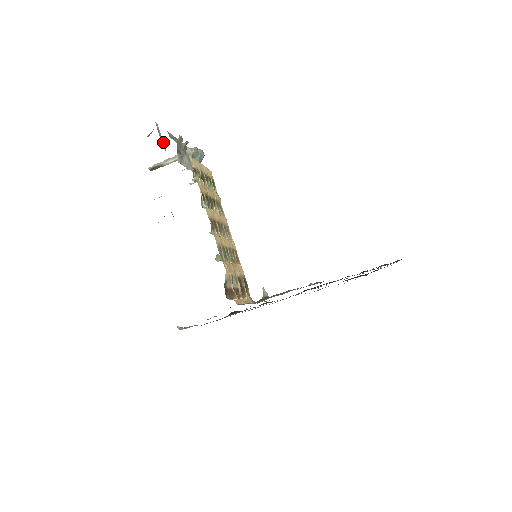
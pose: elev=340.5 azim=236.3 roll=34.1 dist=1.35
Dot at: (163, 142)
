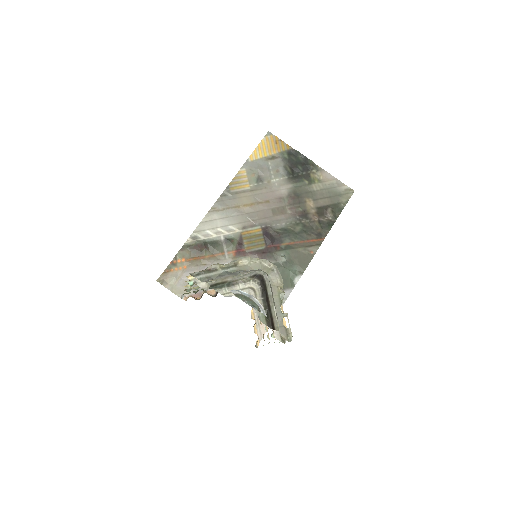
Dot at: occluded
